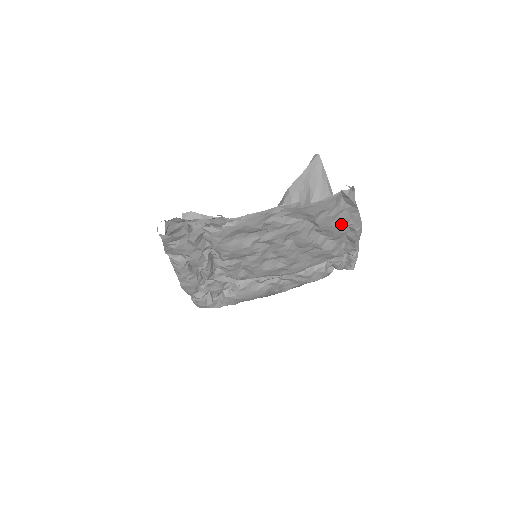
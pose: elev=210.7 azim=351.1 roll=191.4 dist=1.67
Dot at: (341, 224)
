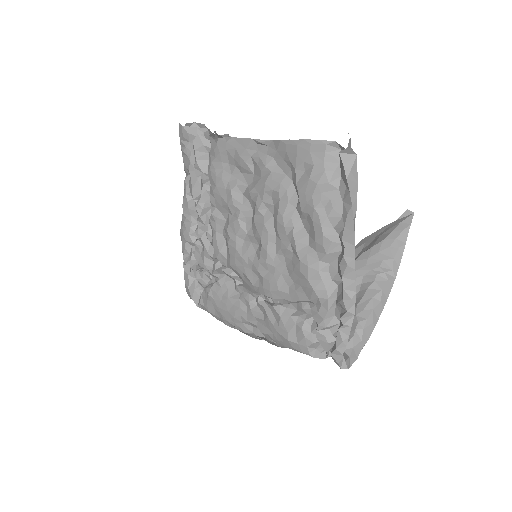
Dot at: (326, 215)
